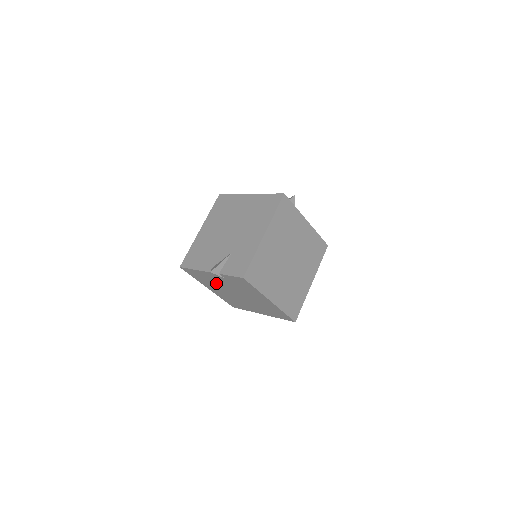
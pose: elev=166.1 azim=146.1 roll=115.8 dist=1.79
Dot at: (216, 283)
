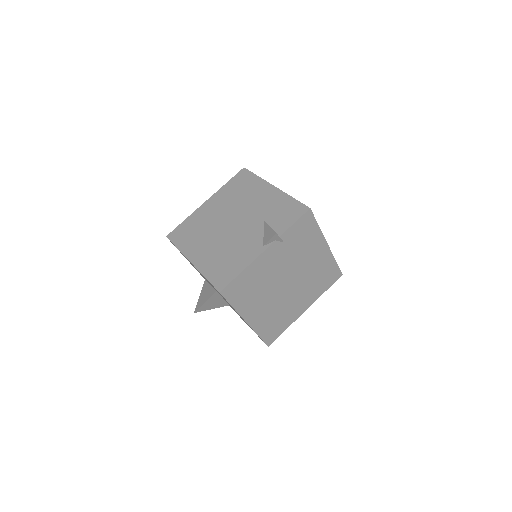
Dot at: (265, 281)
